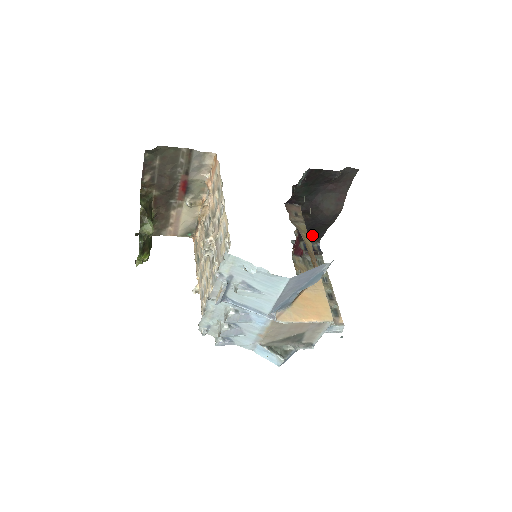
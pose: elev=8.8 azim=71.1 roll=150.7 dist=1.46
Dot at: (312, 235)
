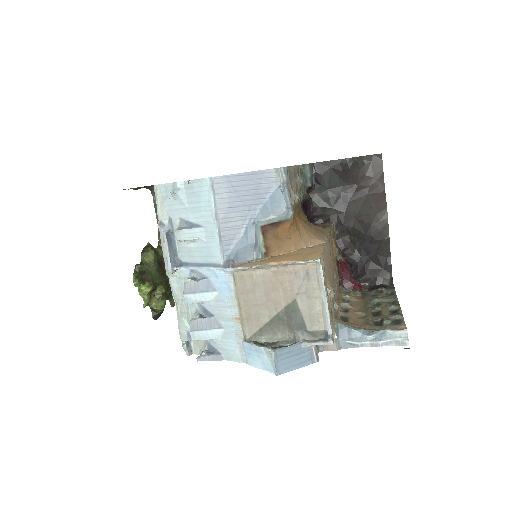
Dot at: (375, 269)
